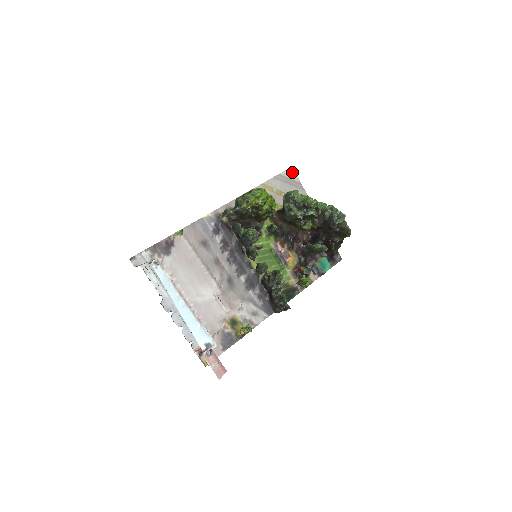
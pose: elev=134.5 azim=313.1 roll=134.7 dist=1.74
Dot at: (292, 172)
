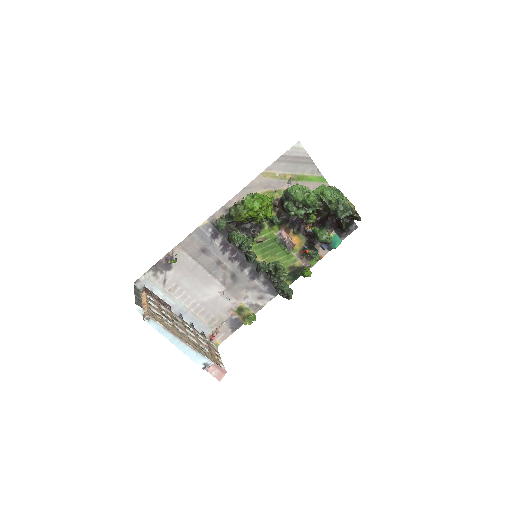
Dot at: (299, 148)
